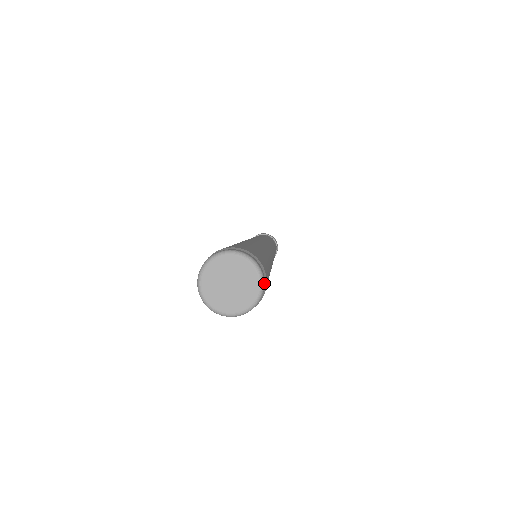
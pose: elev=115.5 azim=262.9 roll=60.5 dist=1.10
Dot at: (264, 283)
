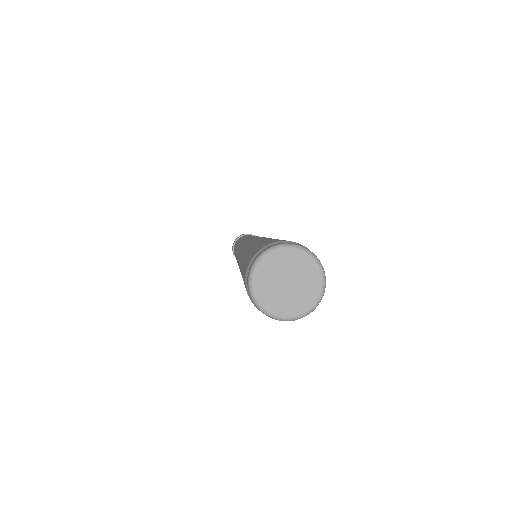
Dot at: (316, 258)
